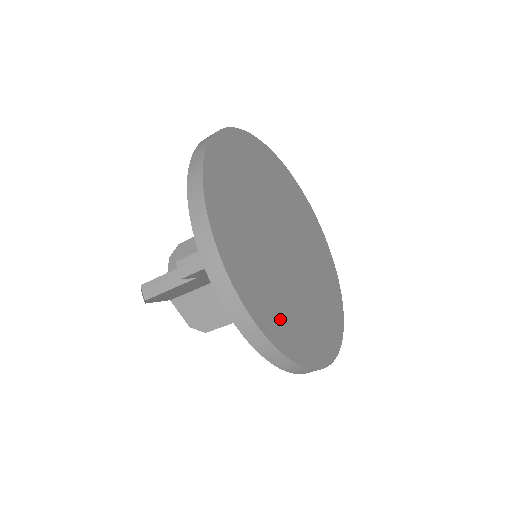
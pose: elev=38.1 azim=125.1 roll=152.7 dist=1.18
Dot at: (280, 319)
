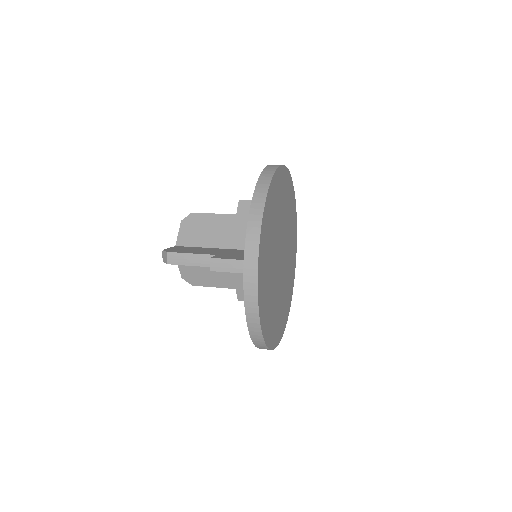
Dot at: (269, 320)
